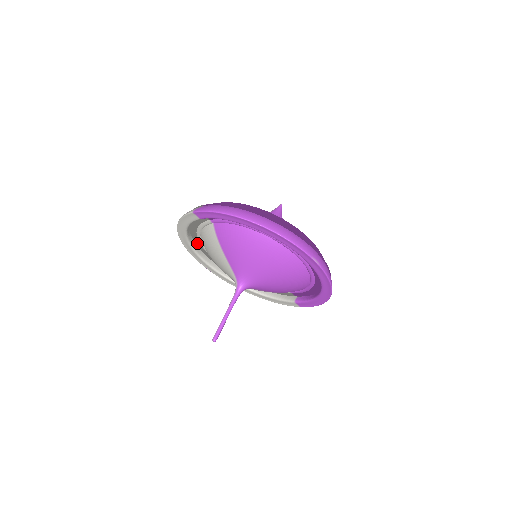
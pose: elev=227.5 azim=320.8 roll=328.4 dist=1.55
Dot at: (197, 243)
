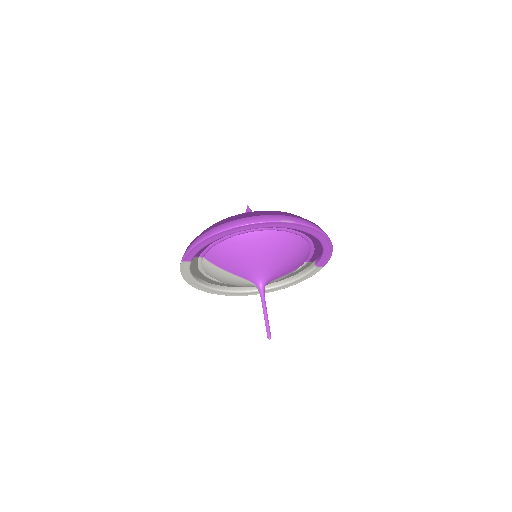
Dot at: (212, 282)
